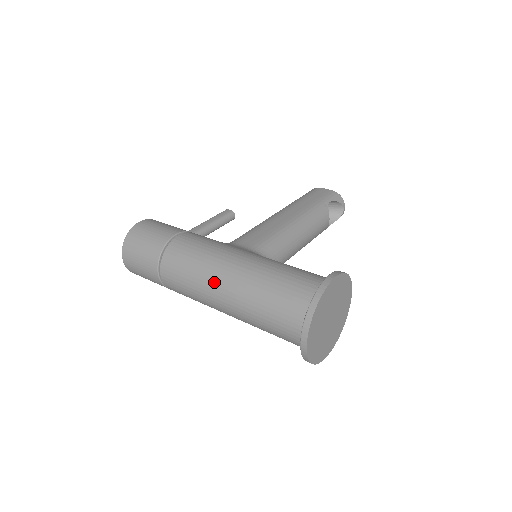
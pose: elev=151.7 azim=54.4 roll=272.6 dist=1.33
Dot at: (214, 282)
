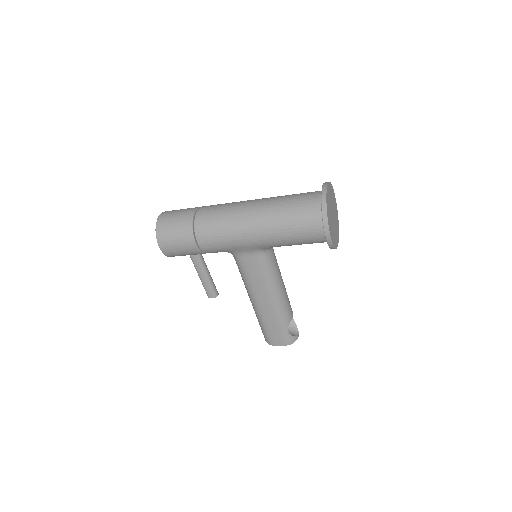
Dot at: (250, 200)
